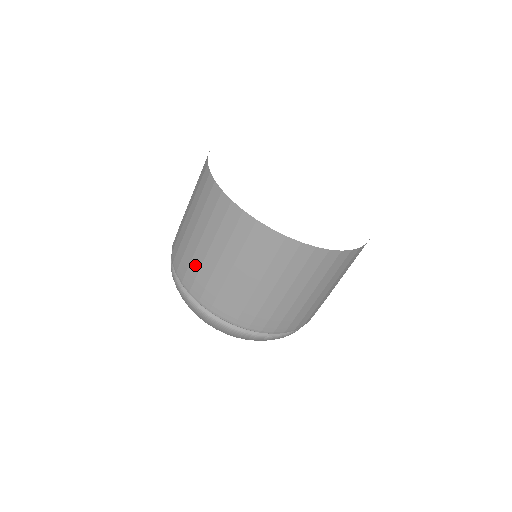
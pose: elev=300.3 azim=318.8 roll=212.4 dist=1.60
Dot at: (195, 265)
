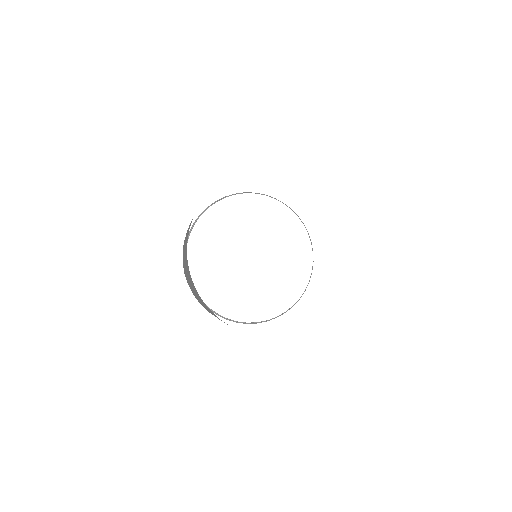
Dot at: (198, 300)
